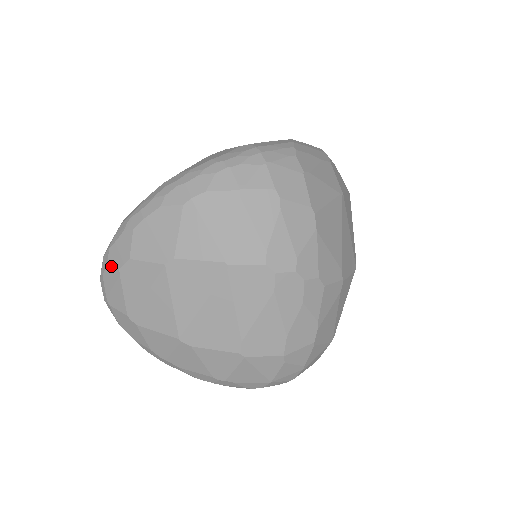
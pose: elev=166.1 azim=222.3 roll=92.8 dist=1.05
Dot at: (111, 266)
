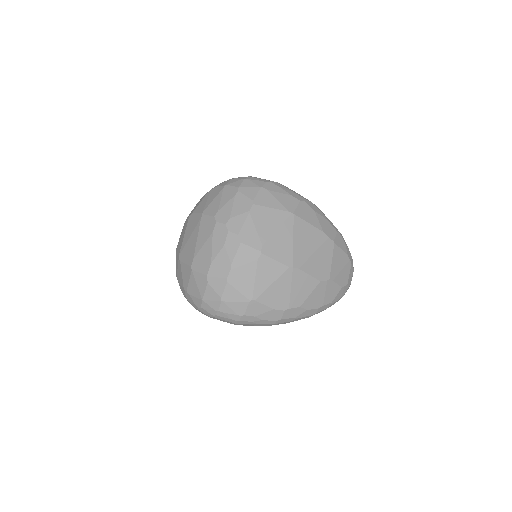
Dot at: occluded
